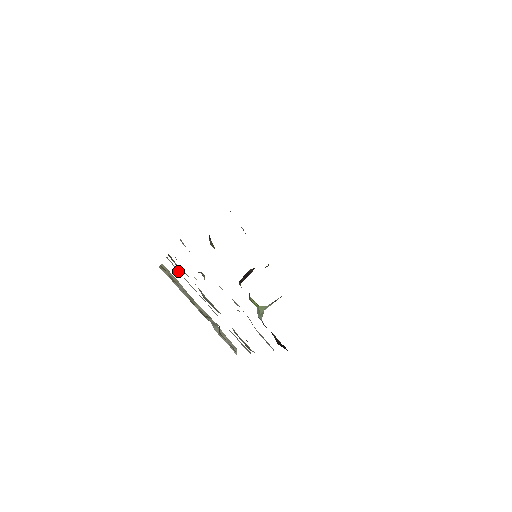
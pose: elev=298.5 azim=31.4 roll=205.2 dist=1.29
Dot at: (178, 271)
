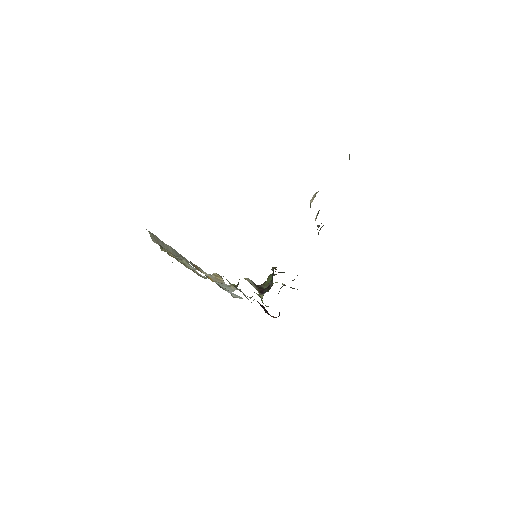
Dot at: occluded
